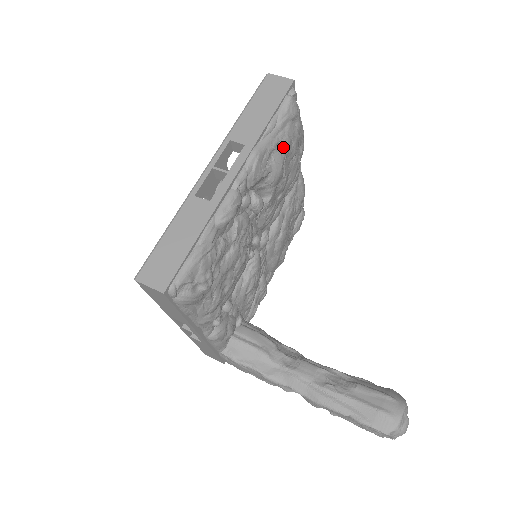
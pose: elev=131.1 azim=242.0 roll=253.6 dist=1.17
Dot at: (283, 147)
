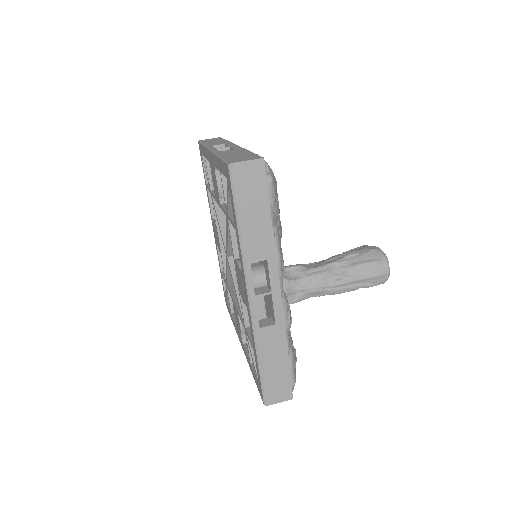
Dot at: (279, 216)
